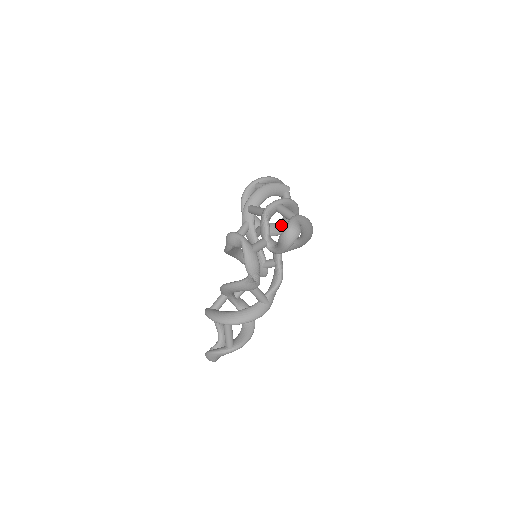
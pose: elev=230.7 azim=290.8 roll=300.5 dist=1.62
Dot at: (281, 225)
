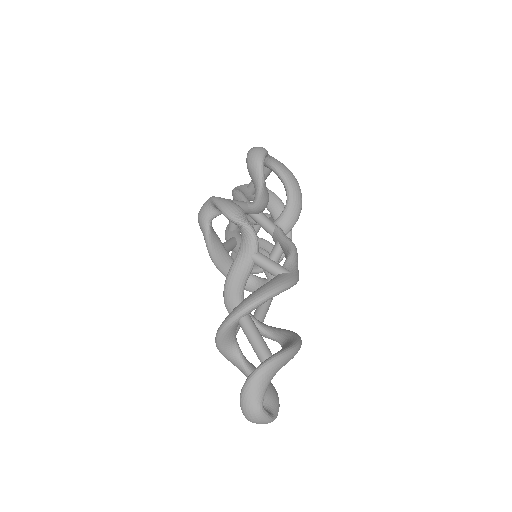
Dot at: occluded
